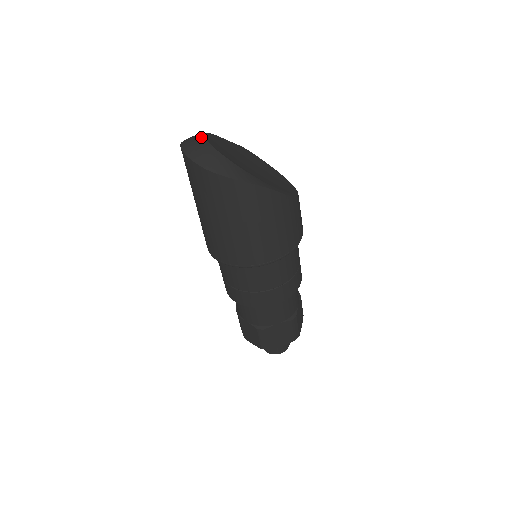
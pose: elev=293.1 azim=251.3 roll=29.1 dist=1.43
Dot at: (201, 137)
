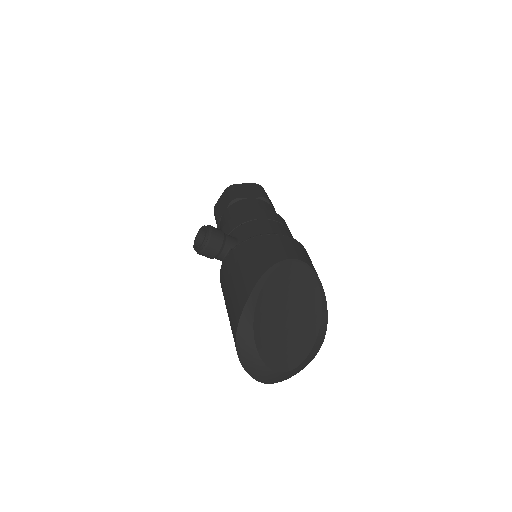
Dot at: (275, 374)
